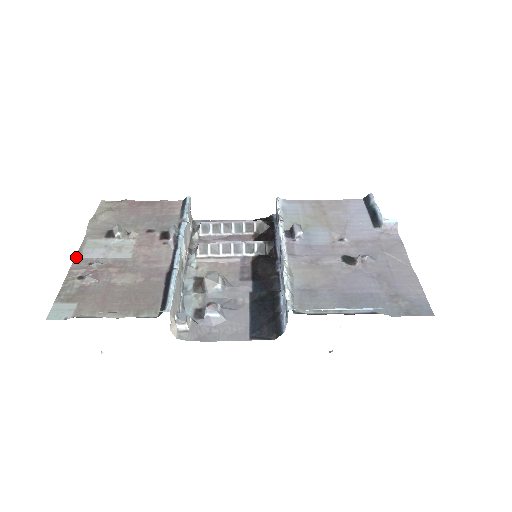
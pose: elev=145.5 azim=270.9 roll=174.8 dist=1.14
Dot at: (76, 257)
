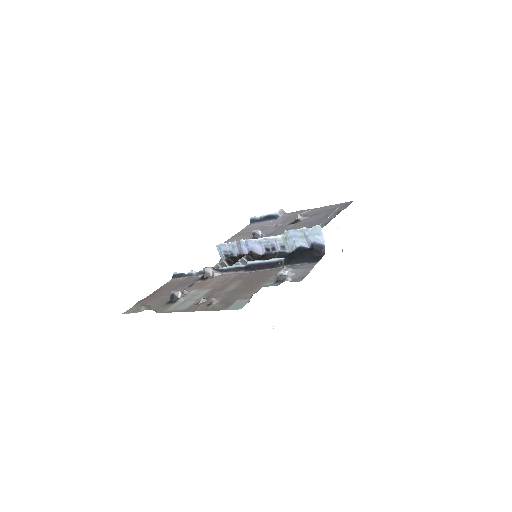
Dot at: (182, 311)
